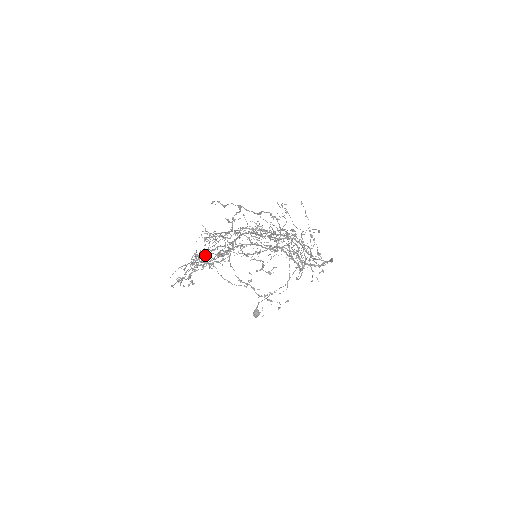
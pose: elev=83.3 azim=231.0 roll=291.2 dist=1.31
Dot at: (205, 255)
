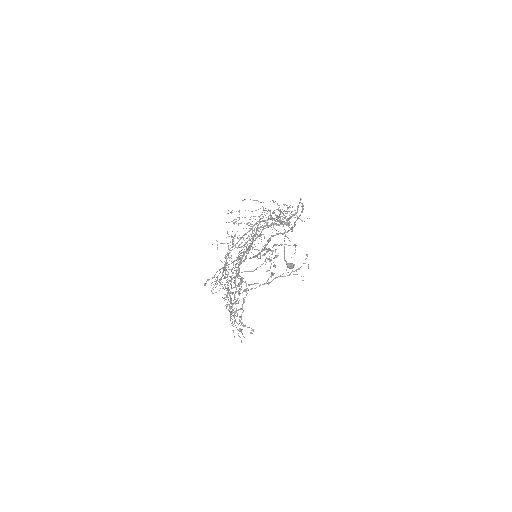
Dot at: occluded
